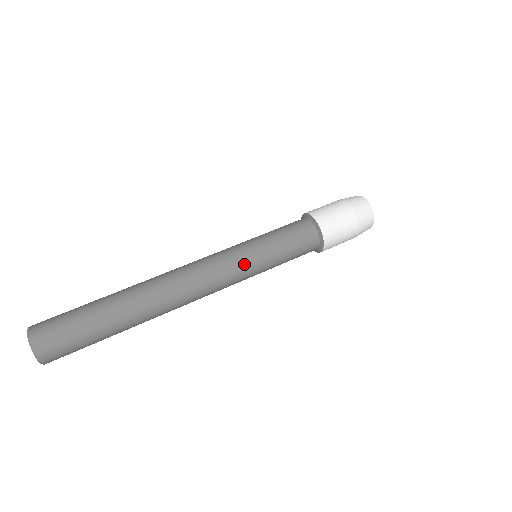
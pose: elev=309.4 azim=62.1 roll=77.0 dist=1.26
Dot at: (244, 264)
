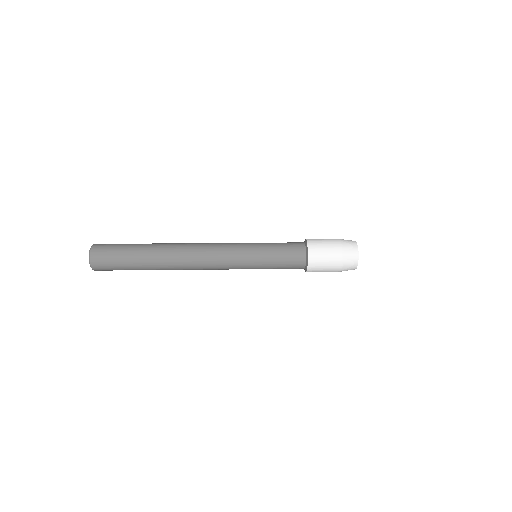
Dot at: (241, 245)
